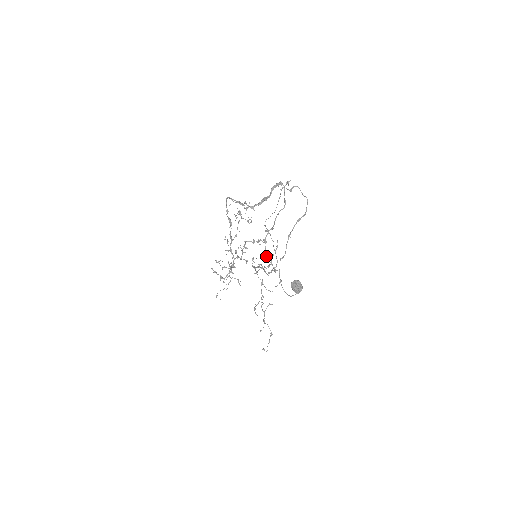
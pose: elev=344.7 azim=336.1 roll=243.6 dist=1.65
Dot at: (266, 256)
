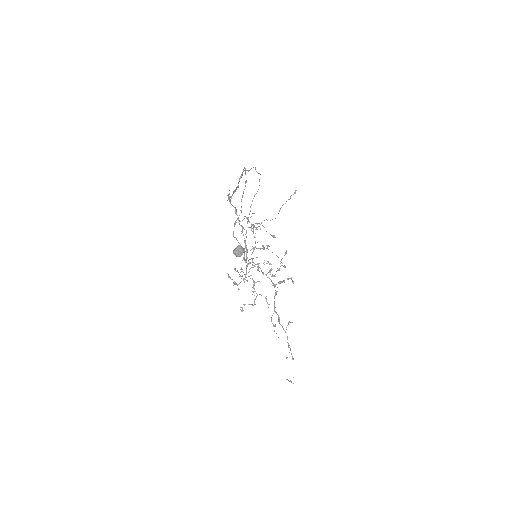
Dot at: (233, 235)
